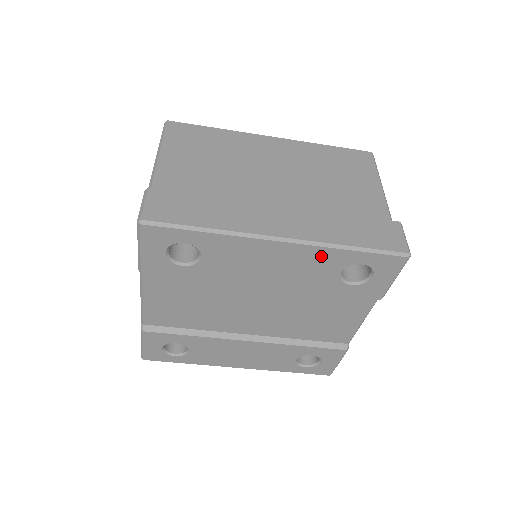
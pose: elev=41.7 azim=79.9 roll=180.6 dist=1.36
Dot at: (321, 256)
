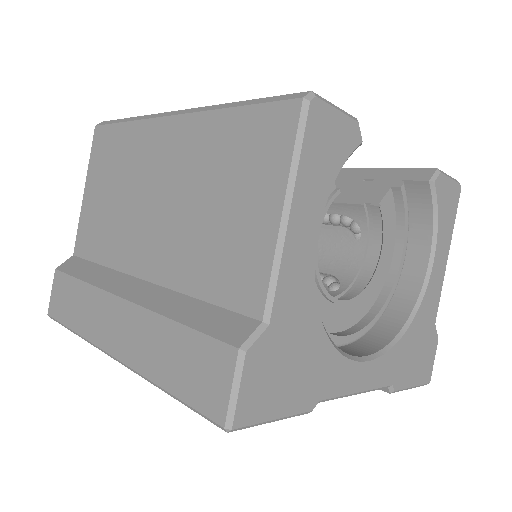
Dot at: occluded
